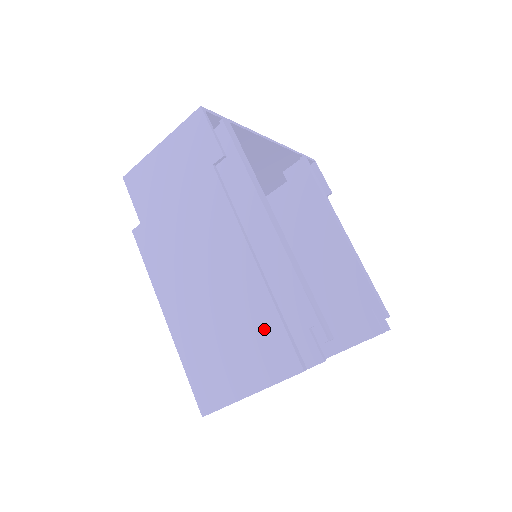
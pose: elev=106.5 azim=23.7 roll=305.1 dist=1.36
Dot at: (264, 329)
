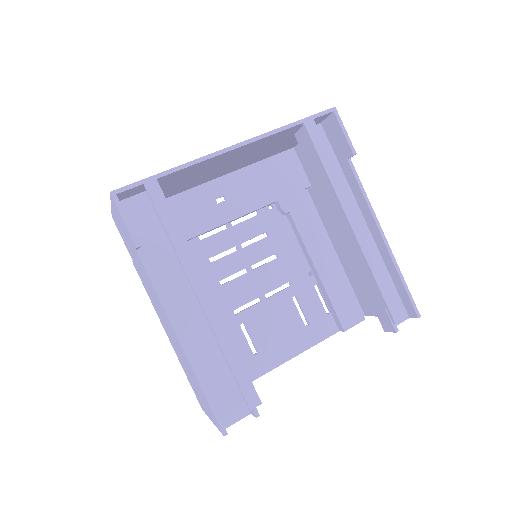
Dot at: (201, 392)
